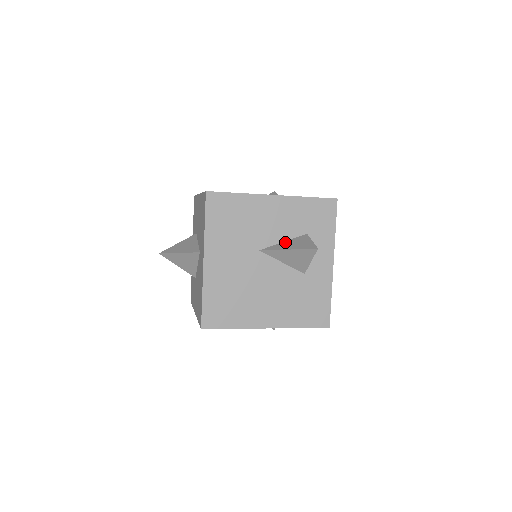
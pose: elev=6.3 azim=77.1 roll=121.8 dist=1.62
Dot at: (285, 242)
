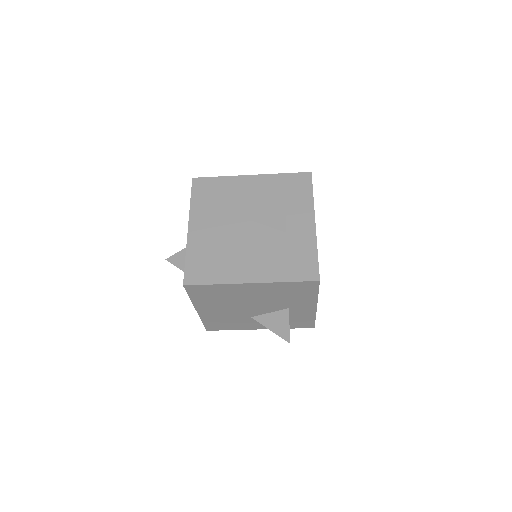
Dot at: occluded
